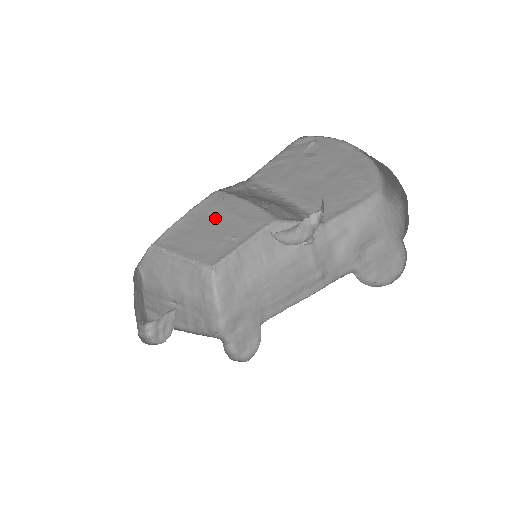
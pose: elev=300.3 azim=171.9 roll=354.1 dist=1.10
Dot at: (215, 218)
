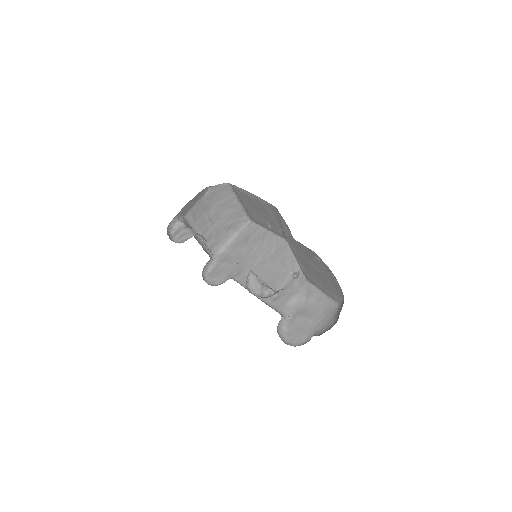
Dot at: (267, 212)
